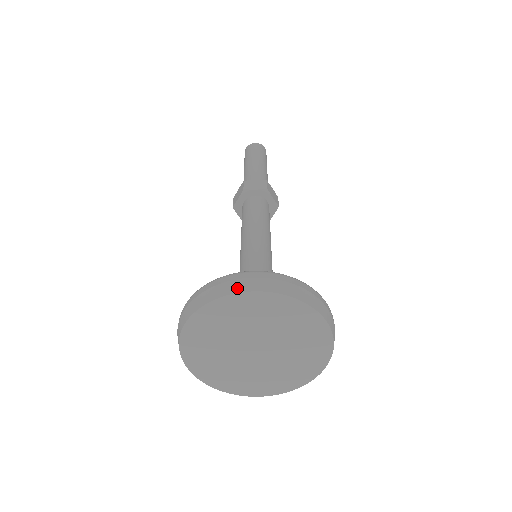
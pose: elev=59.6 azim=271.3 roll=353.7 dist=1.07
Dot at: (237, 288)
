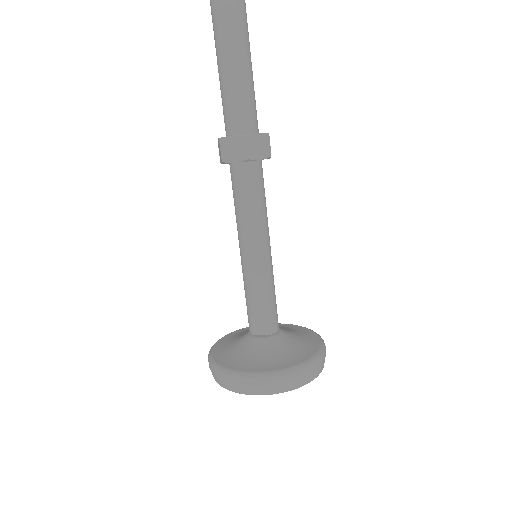
Dot at: (234, 389)
